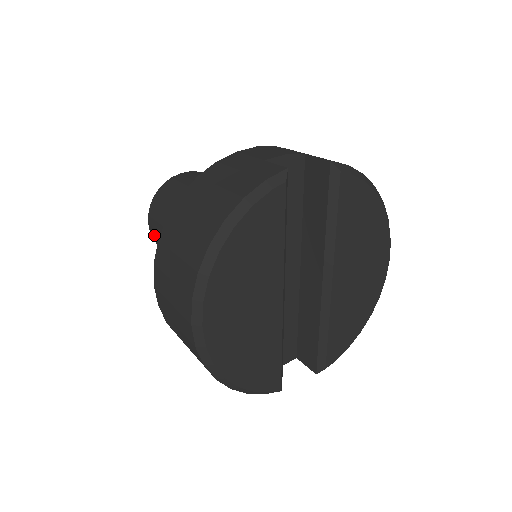
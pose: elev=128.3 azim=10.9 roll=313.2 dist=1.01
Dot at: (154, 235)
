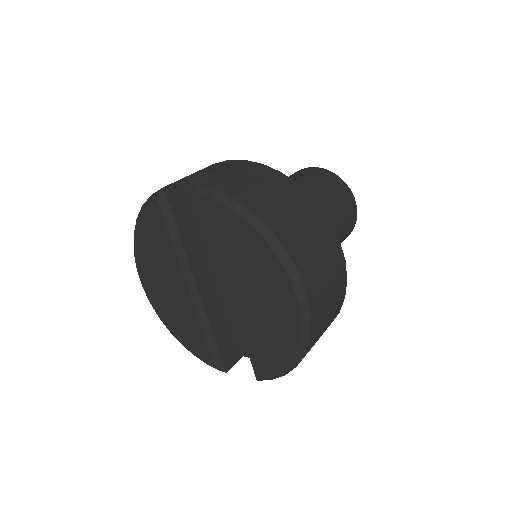
Dot at: occluded
